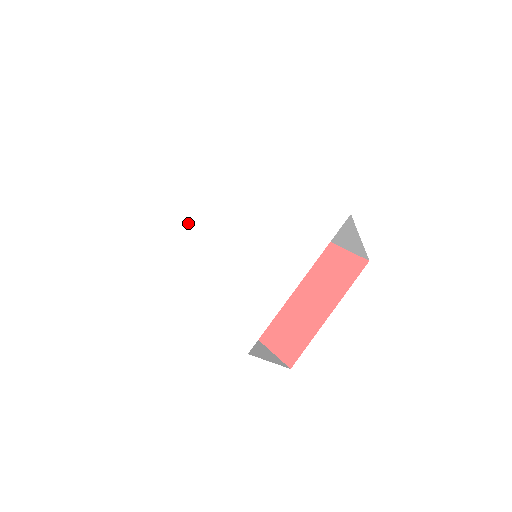
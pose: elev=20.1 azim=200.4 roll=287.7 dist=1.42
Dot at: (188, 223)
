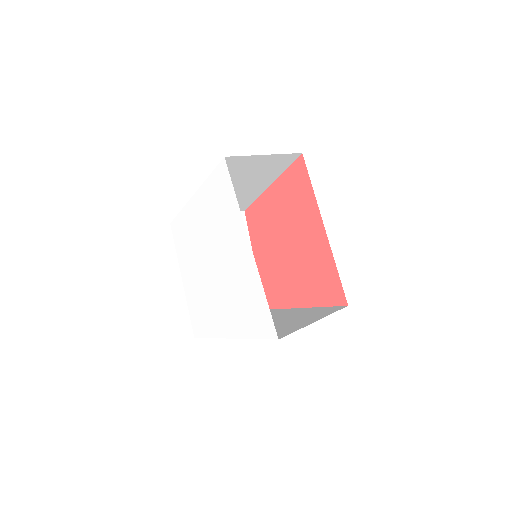
Dot at: (198, 227)
